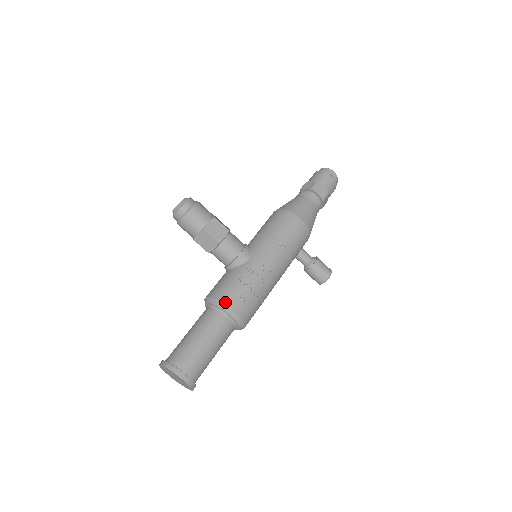
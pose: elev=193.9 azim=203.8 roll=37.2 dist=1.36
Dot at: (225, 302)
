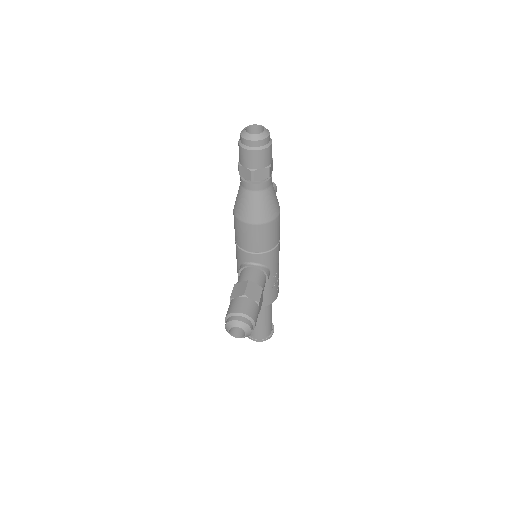
Dot at: occluded
